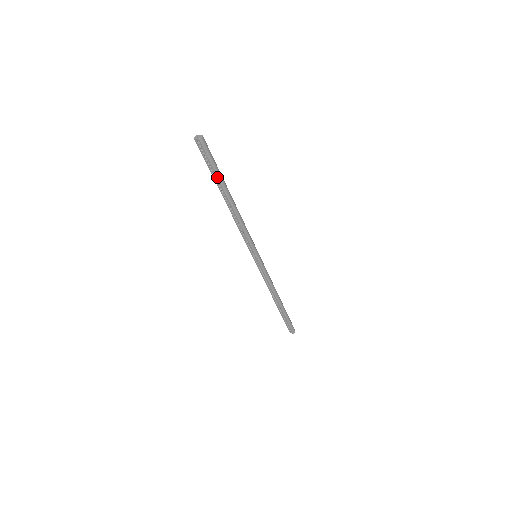
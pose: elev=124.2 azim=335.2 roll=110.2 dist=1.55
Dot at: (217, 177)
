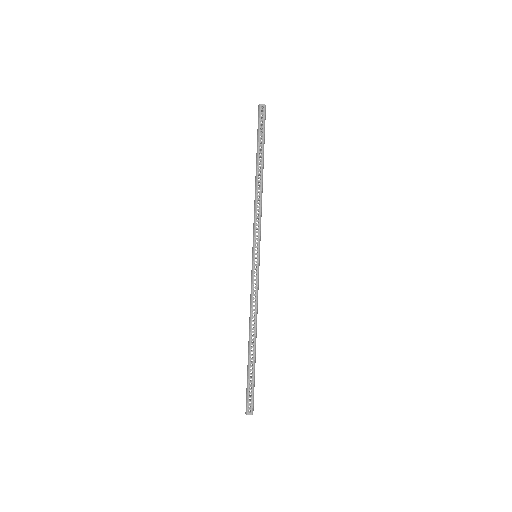
Dot at: (263, 144)
